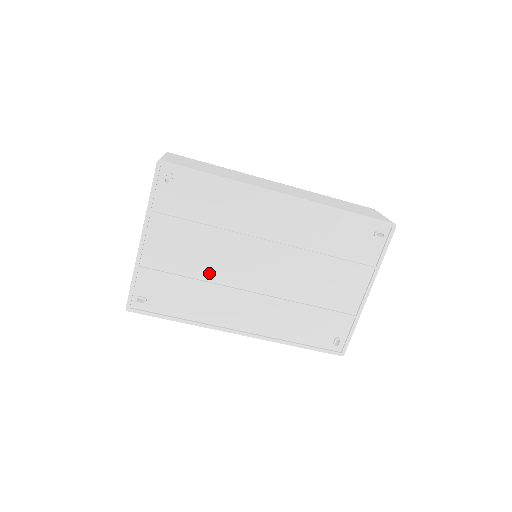
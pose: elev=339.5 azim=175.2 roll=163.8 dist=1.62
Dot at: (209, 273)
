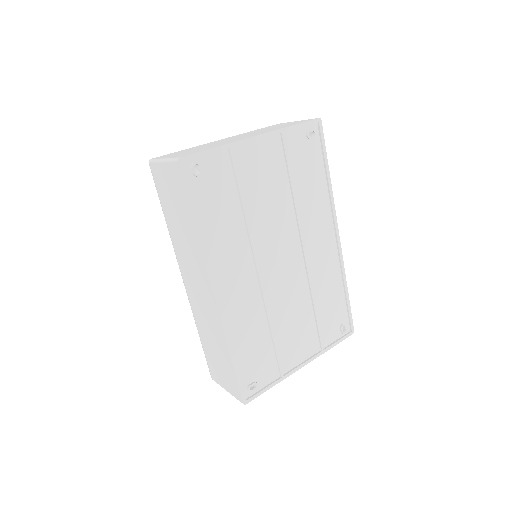
Dot at: (255, 221)
